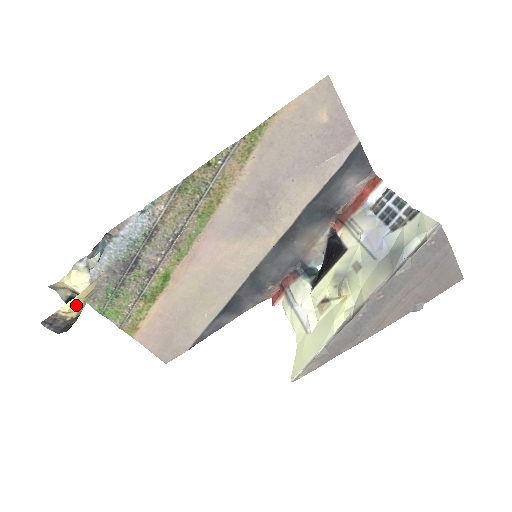
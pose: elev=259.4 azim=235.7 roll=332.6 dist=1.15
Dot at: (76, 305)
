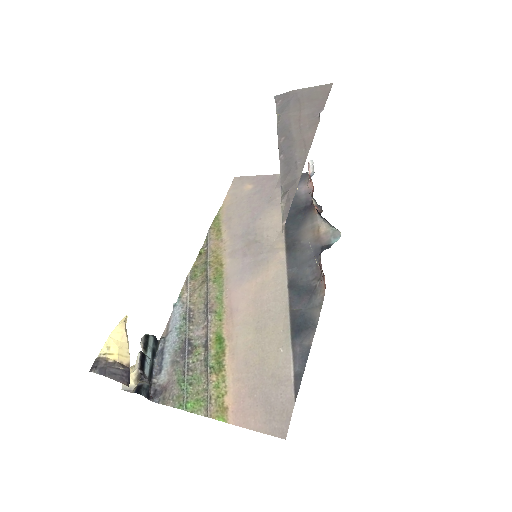
Dot at: (113, 347)
